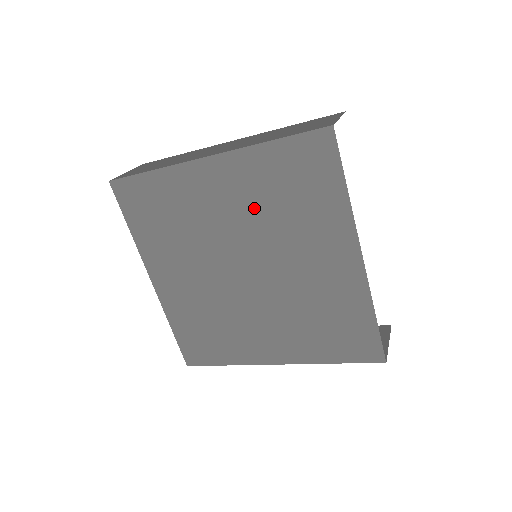
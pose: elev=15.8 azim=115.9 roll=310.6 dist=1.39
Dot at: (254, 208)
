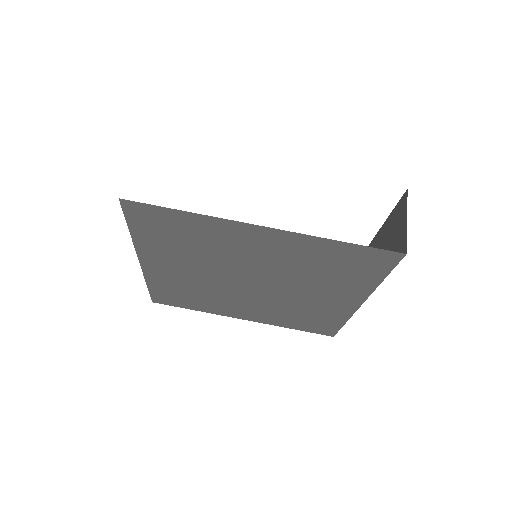
Dot at: (191, 260)
